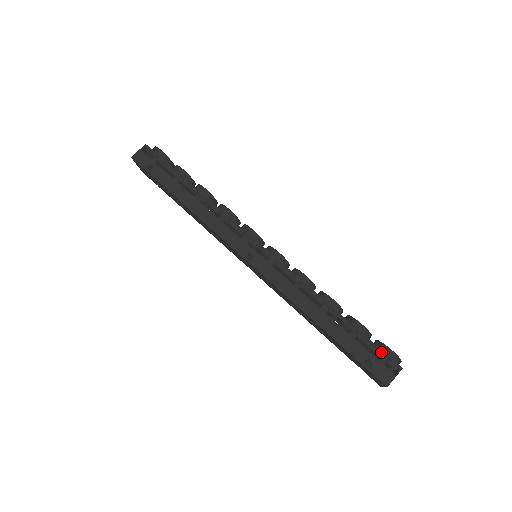
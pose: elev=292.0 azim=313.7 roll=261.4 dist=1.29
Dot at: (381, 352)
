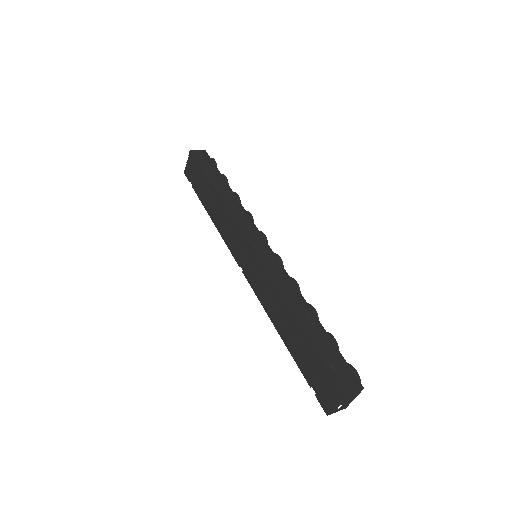
Dot at: (347, 366)
